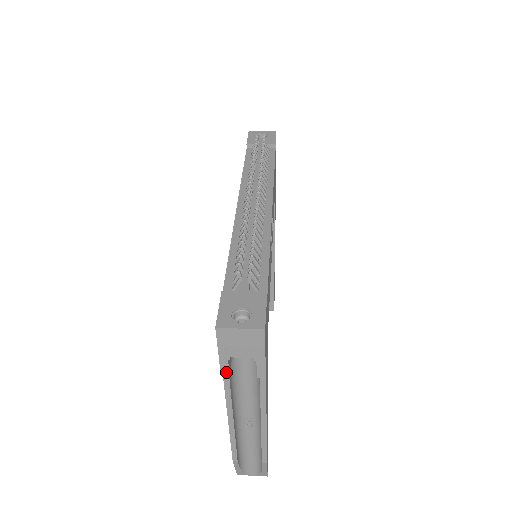
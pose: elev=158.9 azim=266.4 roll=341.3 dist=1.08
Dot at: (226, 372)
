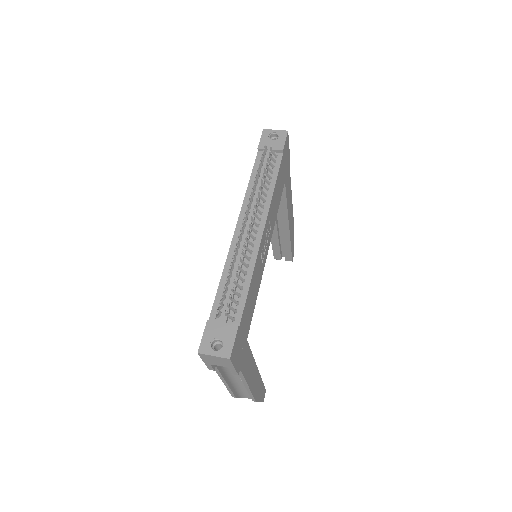
Dot at: (212, 369)
